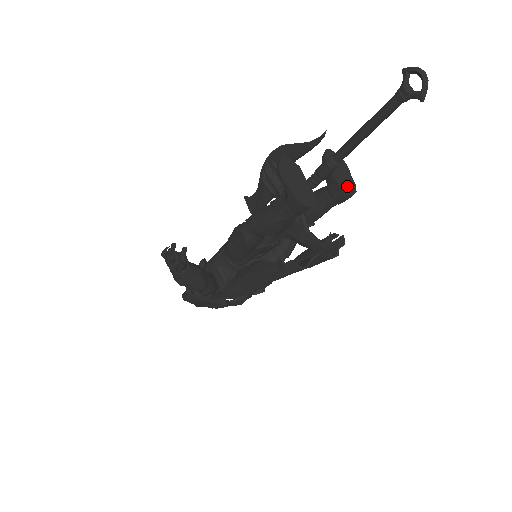
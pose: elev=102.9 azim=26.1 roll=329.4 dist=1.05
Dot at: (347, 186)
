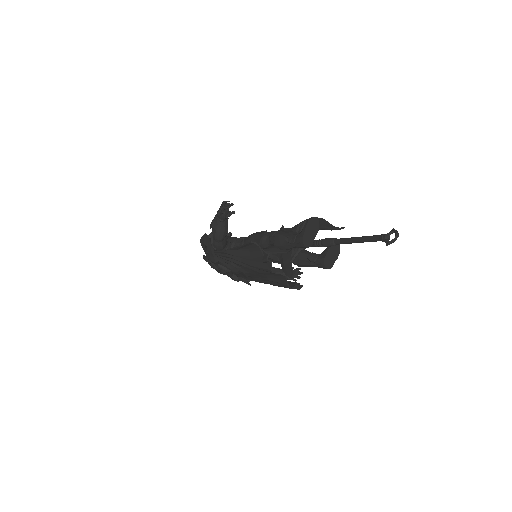
Dot at: (328, 262)
